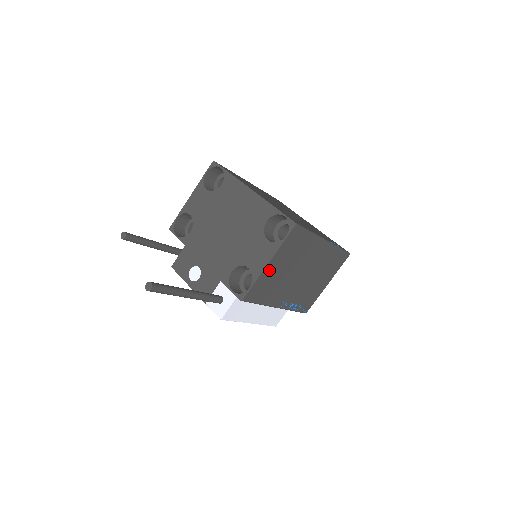
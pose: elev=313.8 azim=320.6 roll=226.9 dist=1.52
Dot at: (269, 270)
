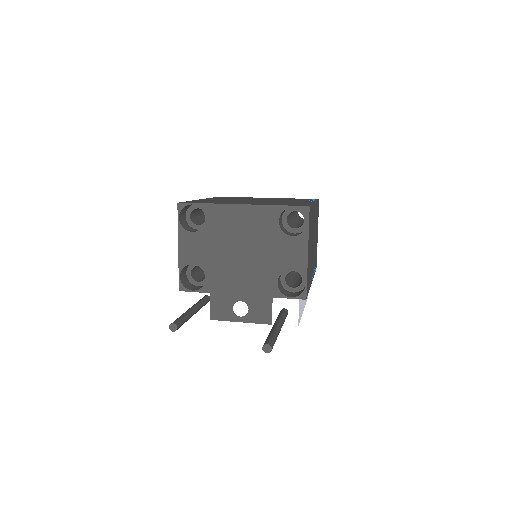
Dot at: (308, 259)
